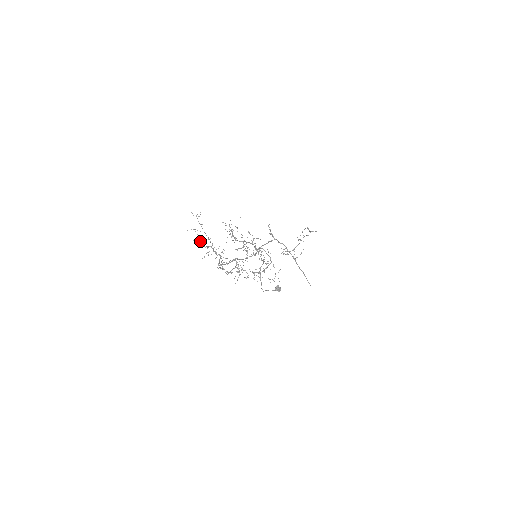
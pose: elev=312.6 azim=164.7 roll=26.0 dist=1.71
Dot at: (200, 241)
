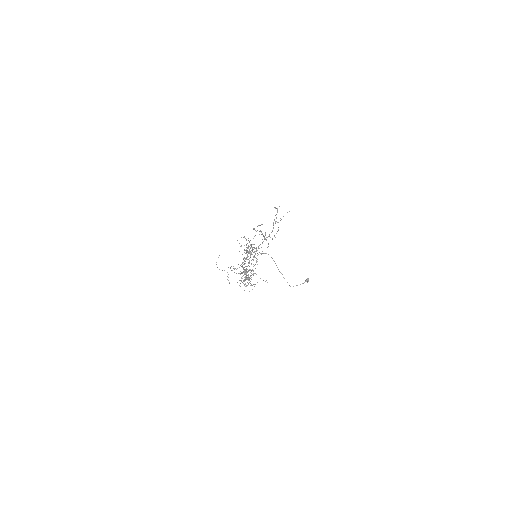
Dot at: occluded
